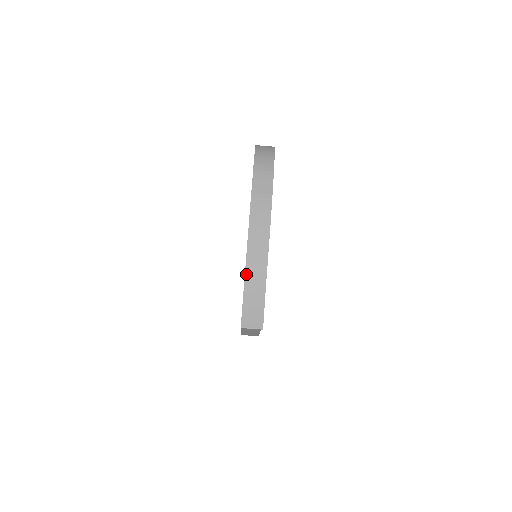
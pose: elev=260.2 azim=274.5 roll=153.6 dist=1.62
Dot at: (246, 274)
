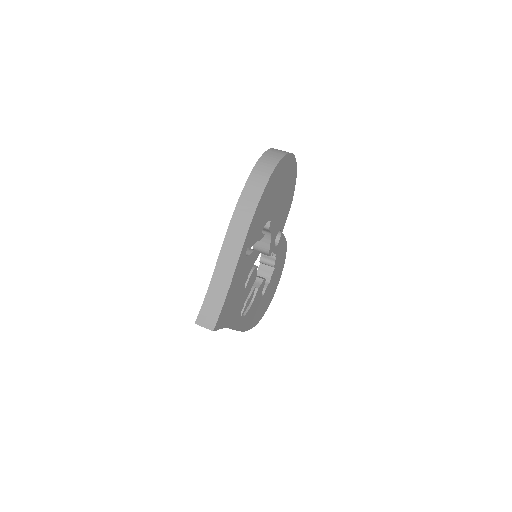
Dot at: (214, 275)
